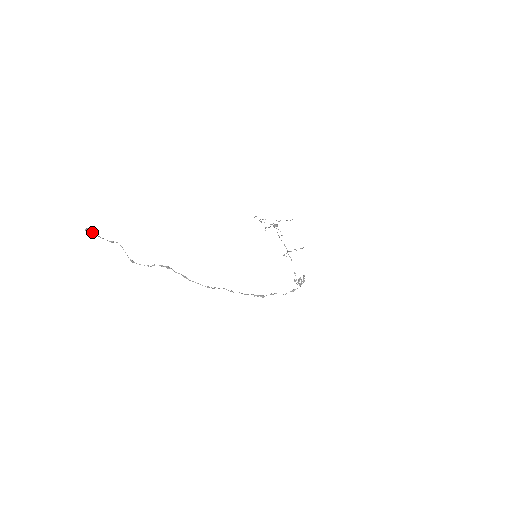
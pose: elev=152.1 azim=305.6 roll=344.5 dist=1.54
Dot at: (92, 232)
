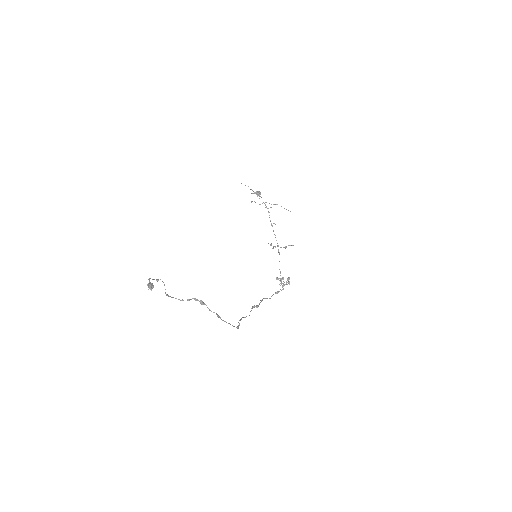
Dot at: (151, 284)
